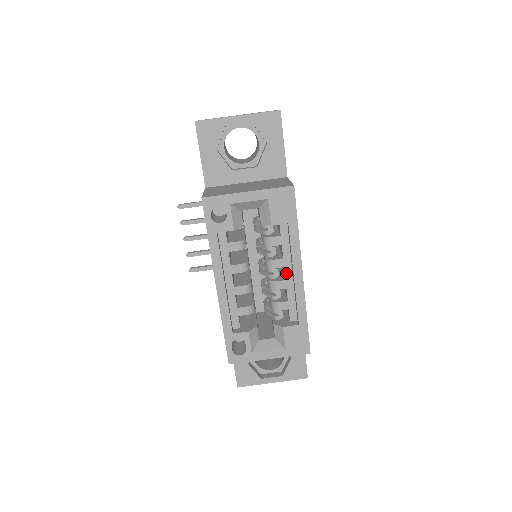
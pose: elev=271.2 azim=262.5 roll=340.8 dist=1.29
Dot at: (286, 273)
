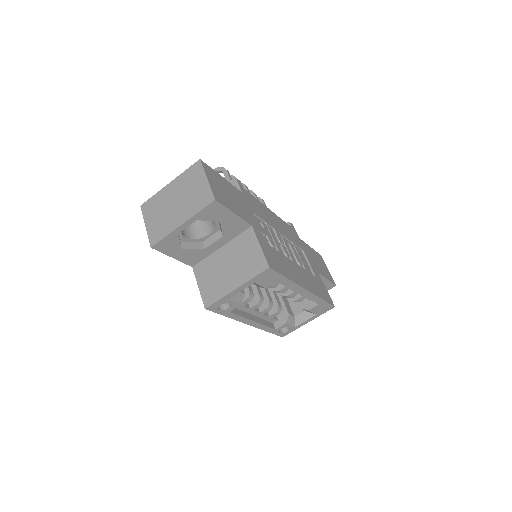
Dot at: occluded
